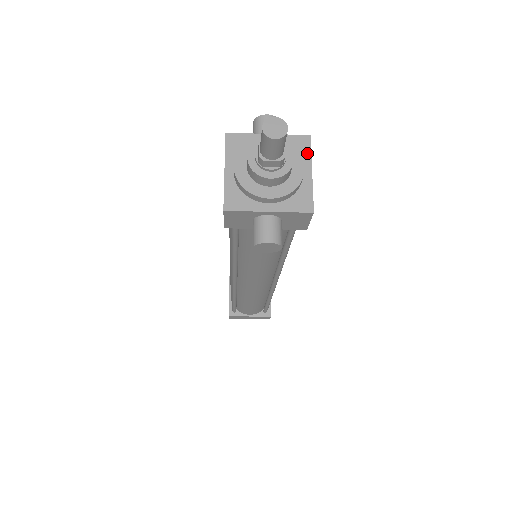
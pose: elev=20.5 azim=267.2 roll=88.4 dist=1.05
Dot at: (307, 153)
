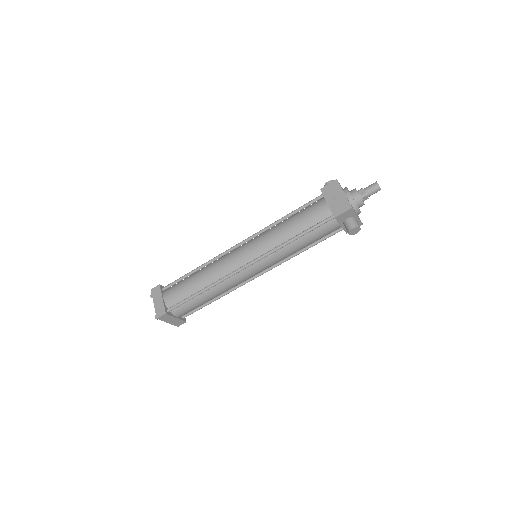
Dot at: occluded
